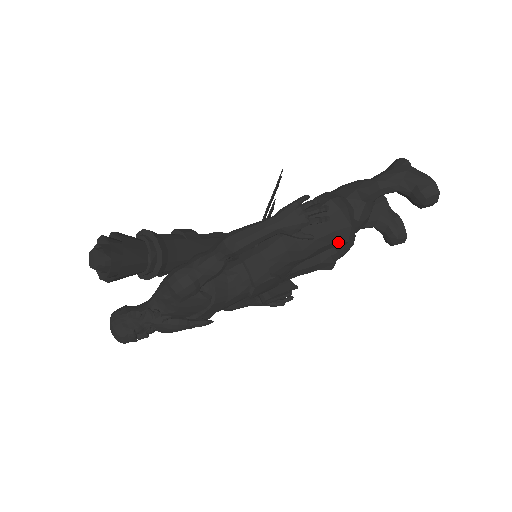
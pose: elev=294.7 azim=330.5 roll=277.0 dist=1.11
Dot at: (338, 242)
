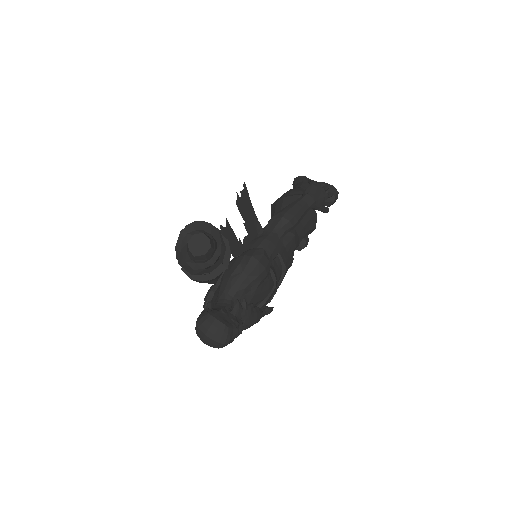
Dot at: (311, 229)
